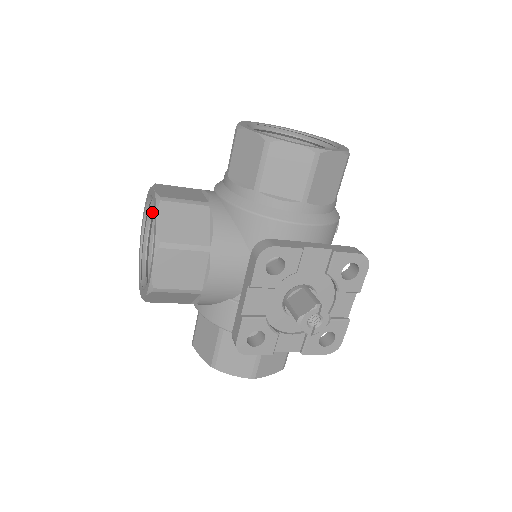
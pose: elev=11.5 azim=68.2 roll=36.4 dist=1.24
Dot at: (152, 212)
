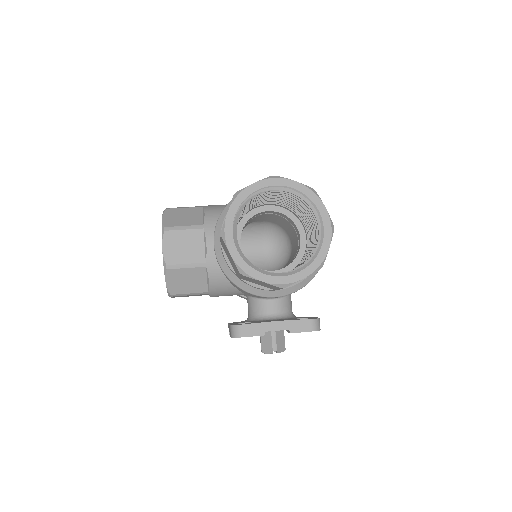
Dot at: occluded
